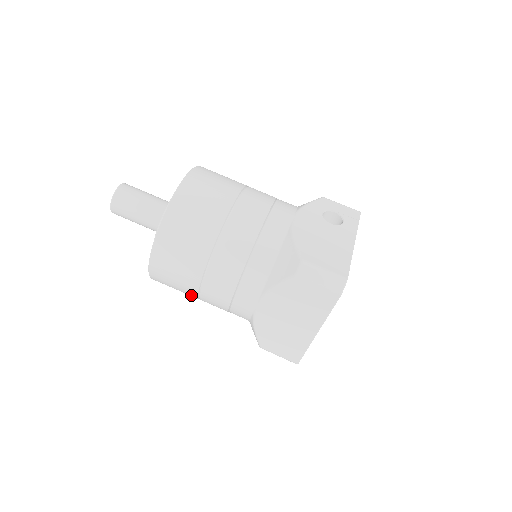
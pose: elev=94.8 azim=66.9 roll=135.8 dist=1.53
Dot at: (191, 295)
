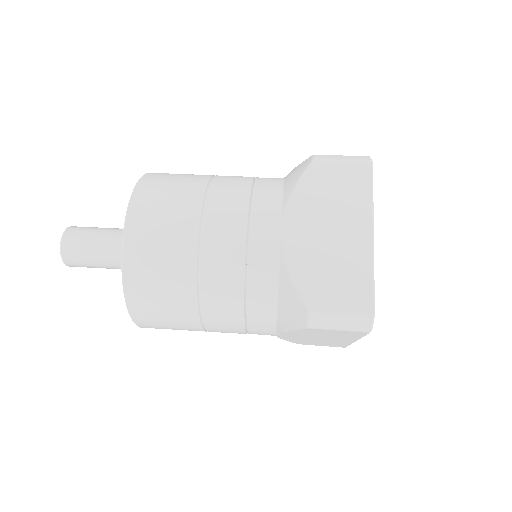
Dot at: (186, 279)
